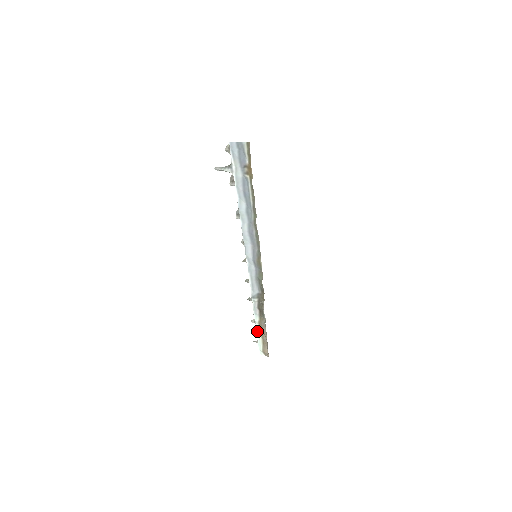
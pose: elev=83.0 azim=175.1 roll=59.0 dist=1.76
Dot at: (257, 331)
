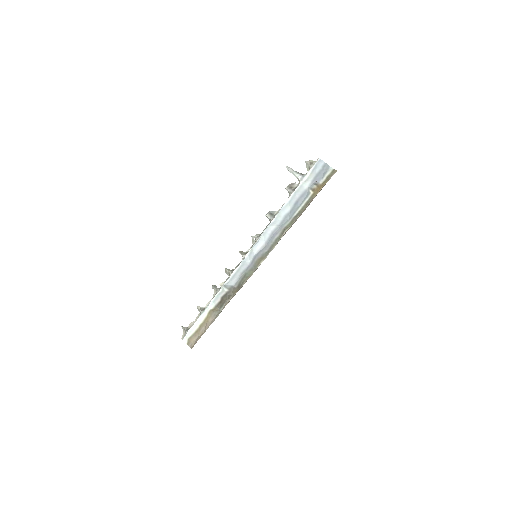
Dot at: (200, 317)
